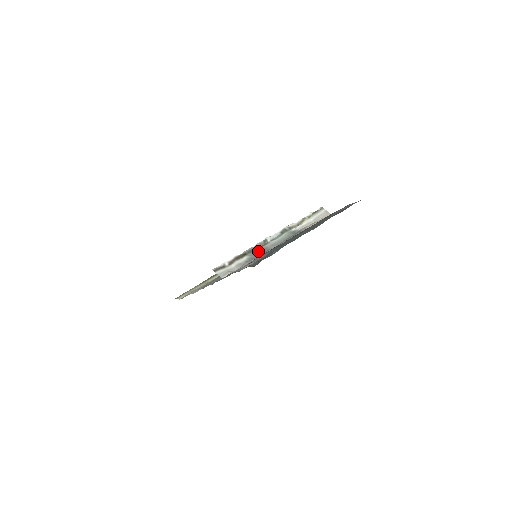
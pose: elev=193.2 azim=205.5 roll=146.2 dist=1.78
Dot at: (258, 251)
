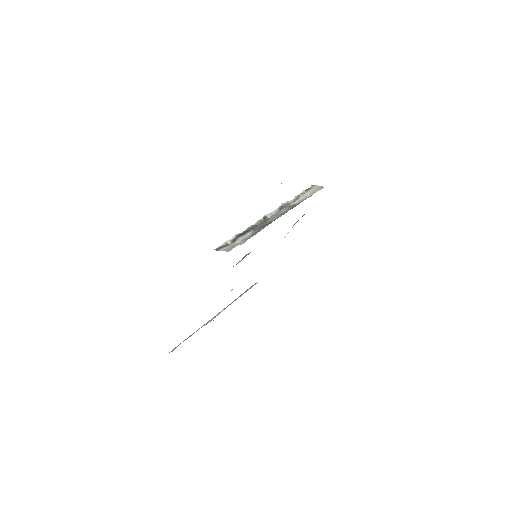
Dot at: (261, 226)
